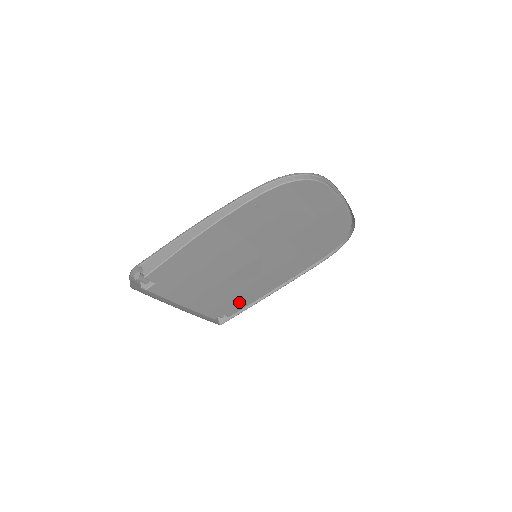
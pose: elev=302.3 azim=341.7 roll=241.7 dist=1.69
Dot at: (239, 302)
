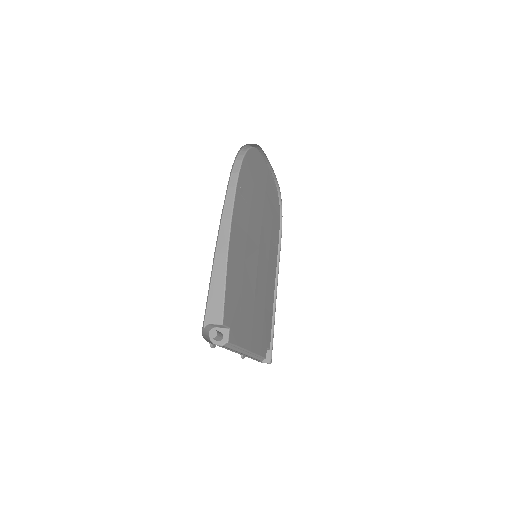
Dot at: (267, 324)
